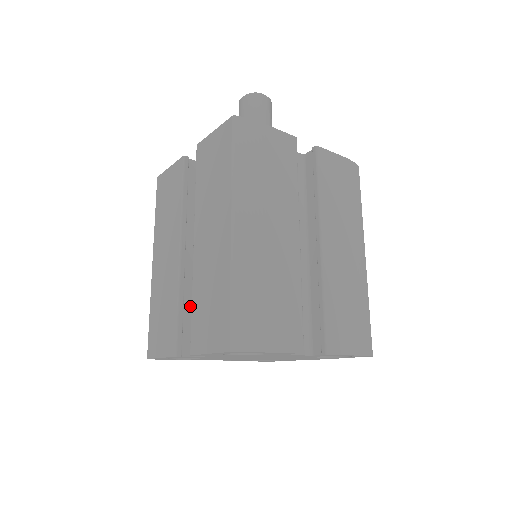
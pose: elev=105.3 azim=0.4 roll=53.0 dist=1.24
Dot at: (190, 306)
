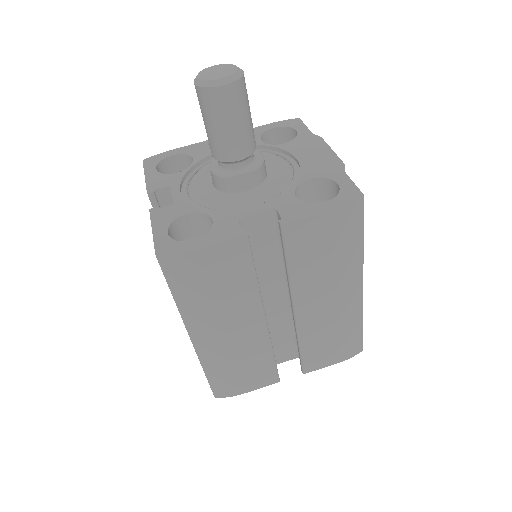
Dot at: occluded
